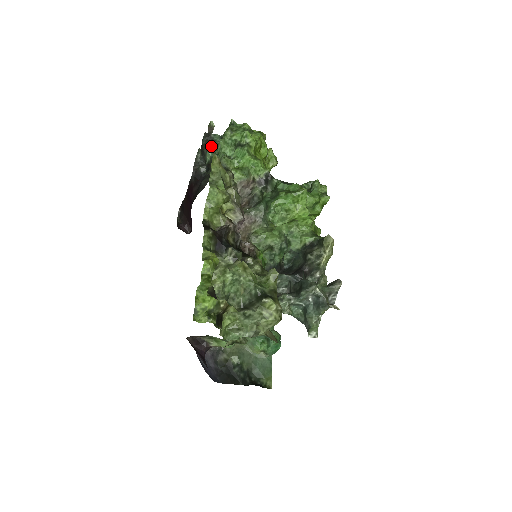
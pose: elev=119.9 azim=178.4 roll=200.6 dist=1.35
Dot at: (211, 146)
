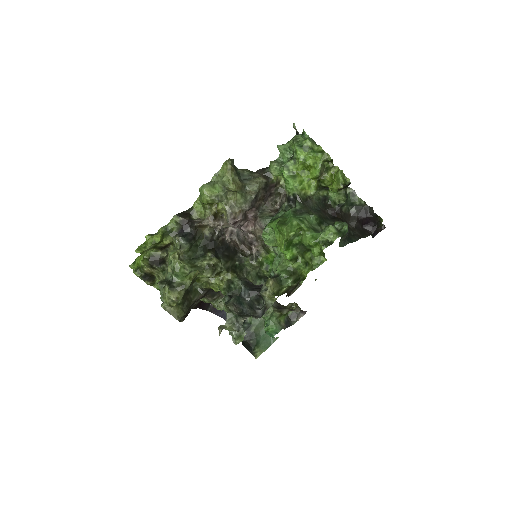
Dot at: occluded
